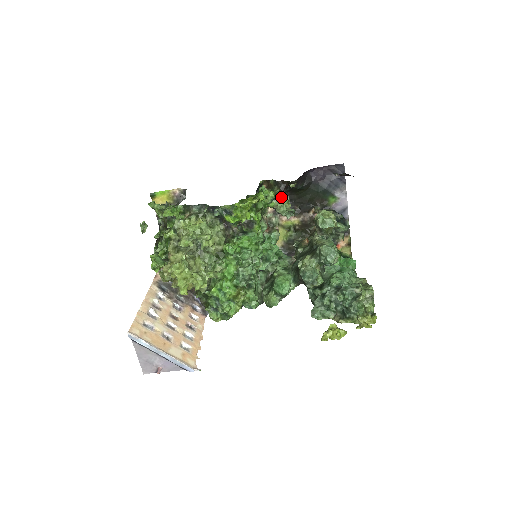
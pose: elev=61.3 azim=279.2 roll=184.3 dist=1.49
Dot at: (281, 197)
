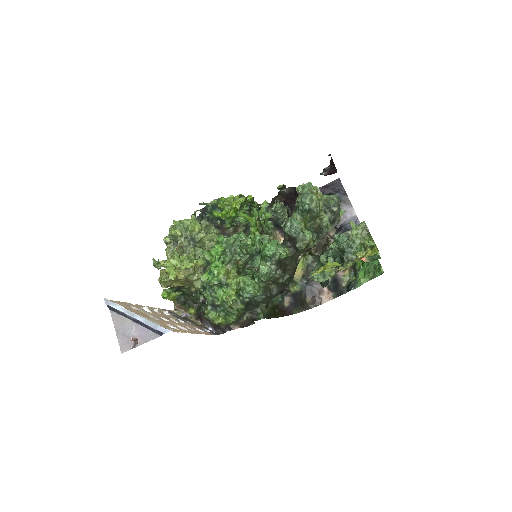
Dot at: occluded
